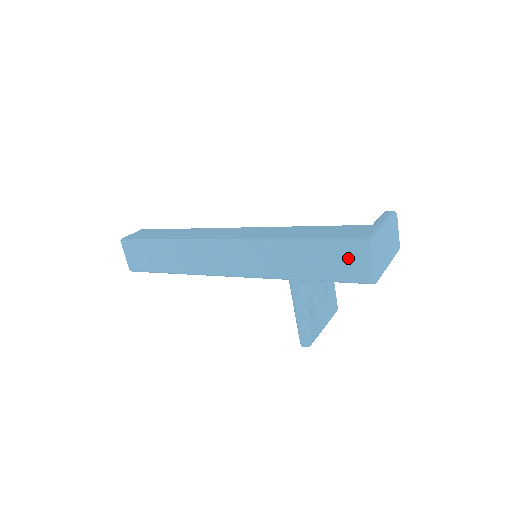
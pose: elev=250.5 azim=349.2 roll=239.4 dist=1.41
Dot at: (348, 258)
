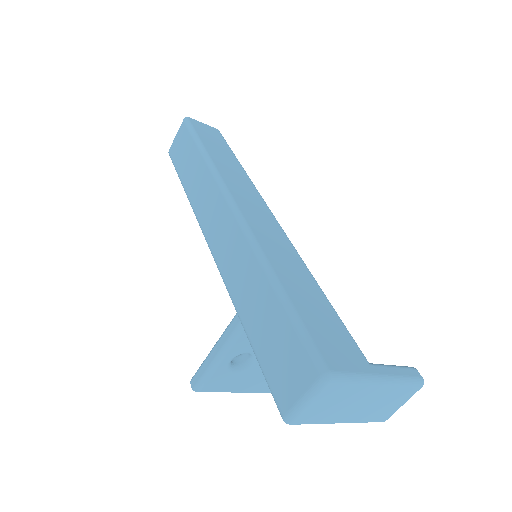
Dot at: (291, 362)
